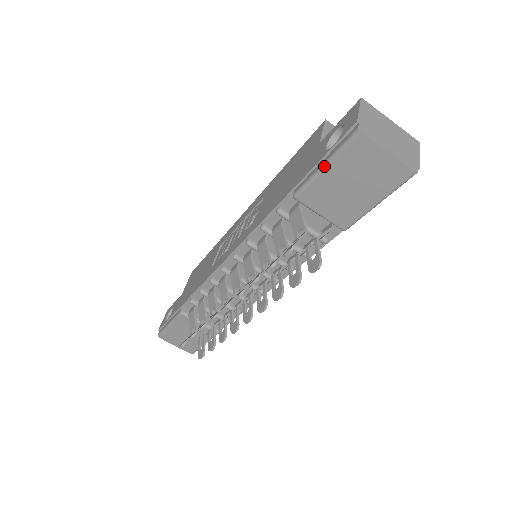
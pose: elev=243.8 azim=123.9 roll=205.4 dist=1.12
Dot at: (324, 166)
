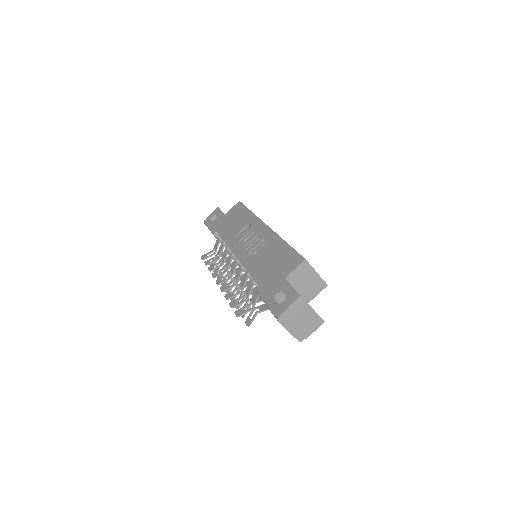
Dot at: (266, 305)
